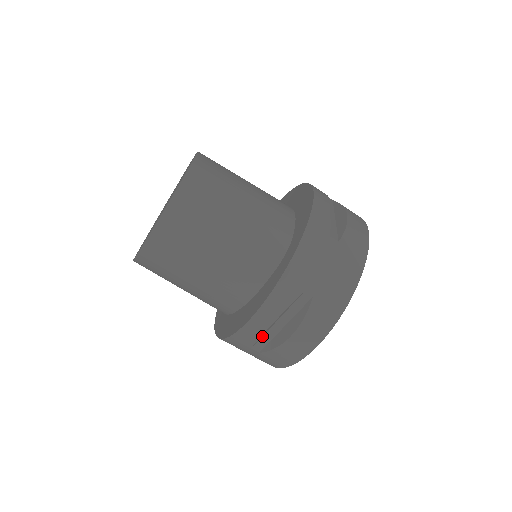
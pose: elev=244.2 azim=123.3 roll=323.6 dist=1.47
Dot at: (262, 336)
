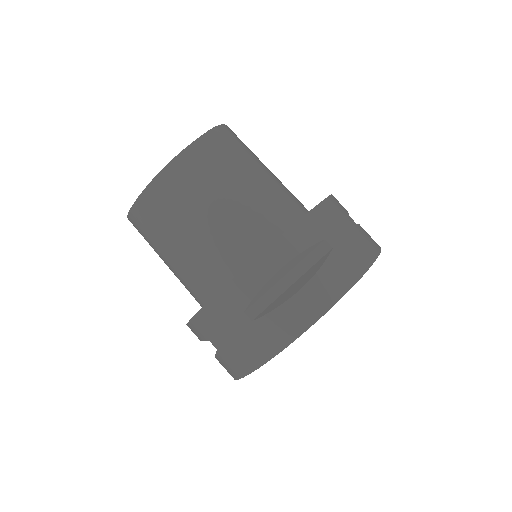
Dot at: (262, 295)
